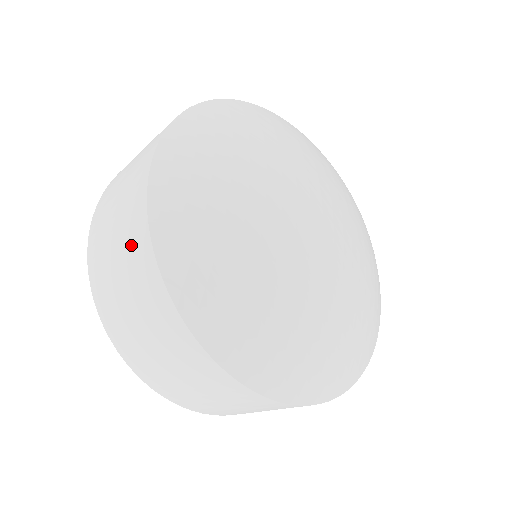
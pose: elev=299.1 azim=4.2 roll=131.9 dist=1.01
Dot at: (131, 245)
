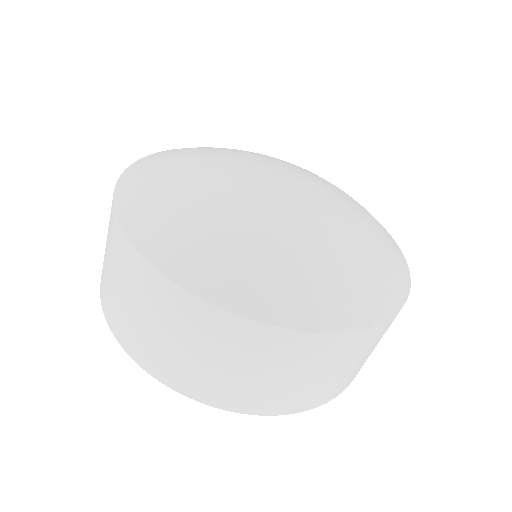
Dot at: occluded
